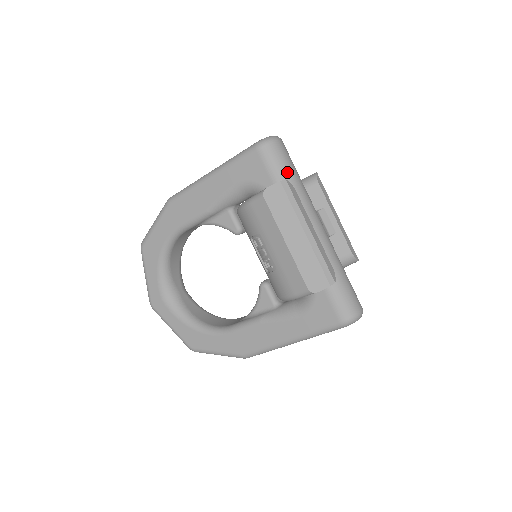
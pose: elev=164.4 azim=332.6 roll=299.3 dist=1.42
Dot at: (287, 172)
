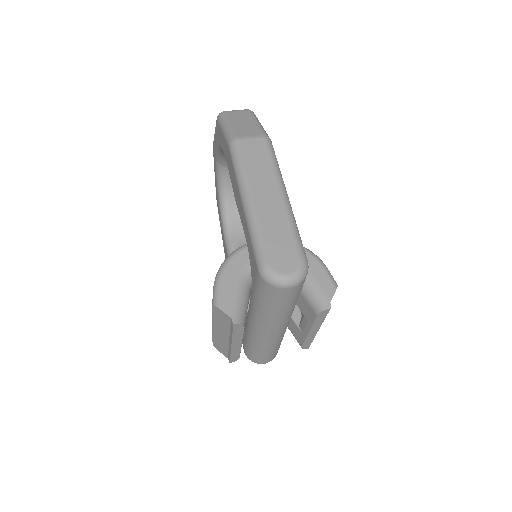
Dot at: (269, 304)
